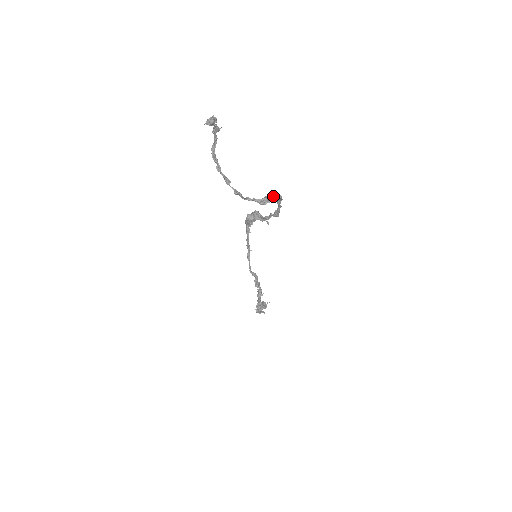
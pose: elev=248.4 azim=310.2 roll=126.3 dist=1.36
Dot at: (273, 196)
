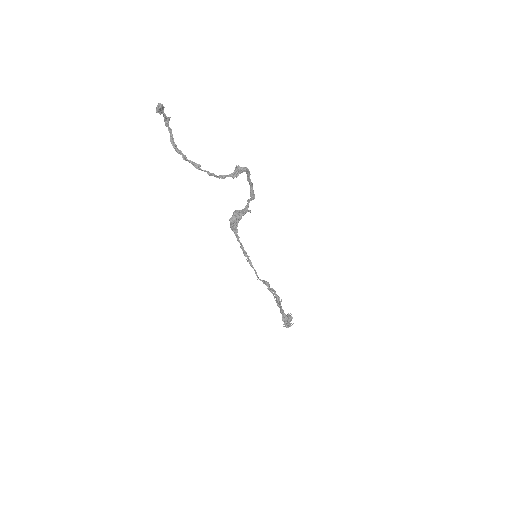
Dot at: (241, 168)
